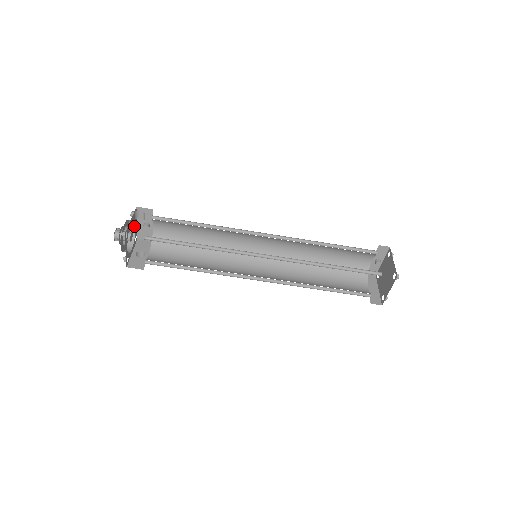
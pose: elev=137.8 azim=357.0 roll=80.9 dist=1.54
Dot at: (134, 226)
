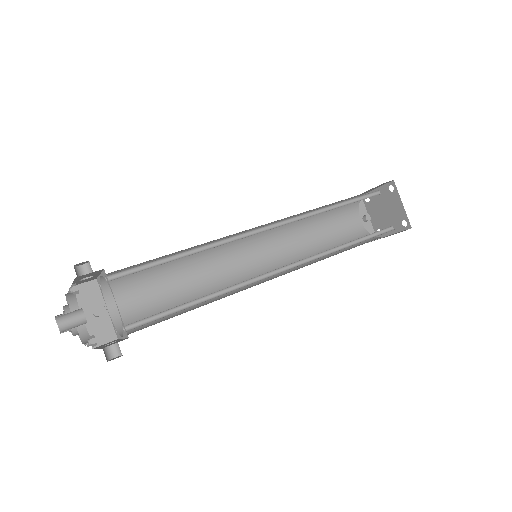
Dot at: occluded
